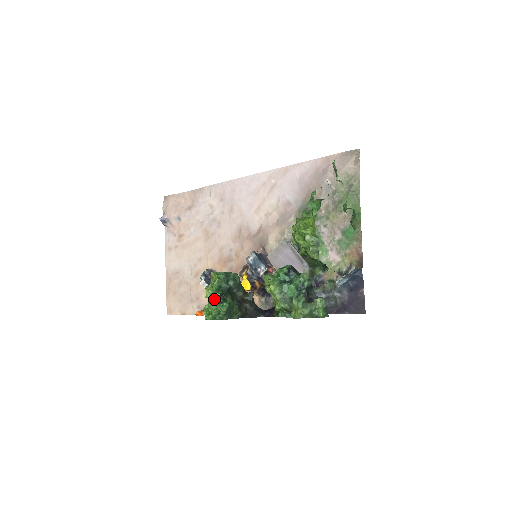
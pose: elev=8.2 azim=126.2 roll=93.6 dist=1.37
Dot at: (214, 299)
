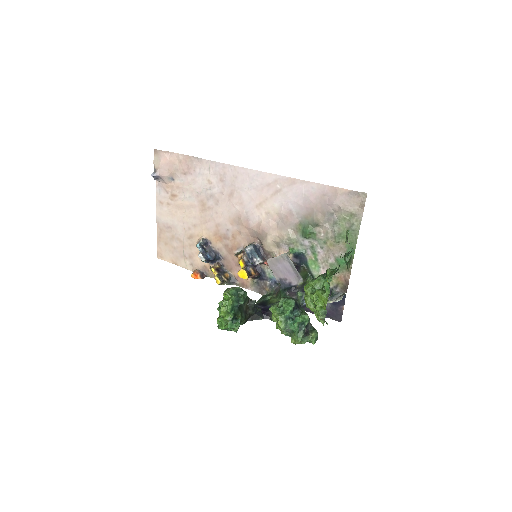
Dot at: (228, 319)
